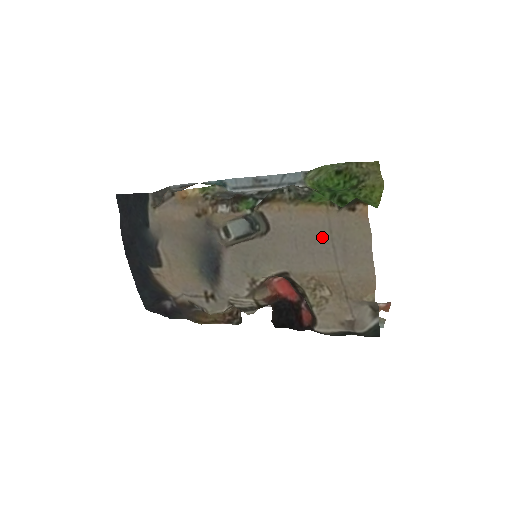
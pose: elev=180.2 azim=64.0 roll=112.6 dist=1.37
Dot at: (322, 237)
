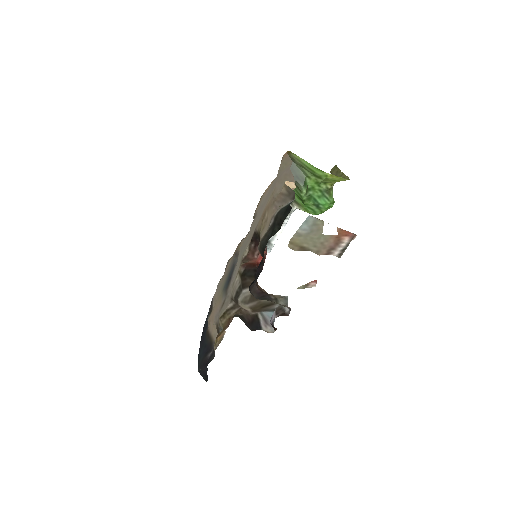
Dot at: occluded
